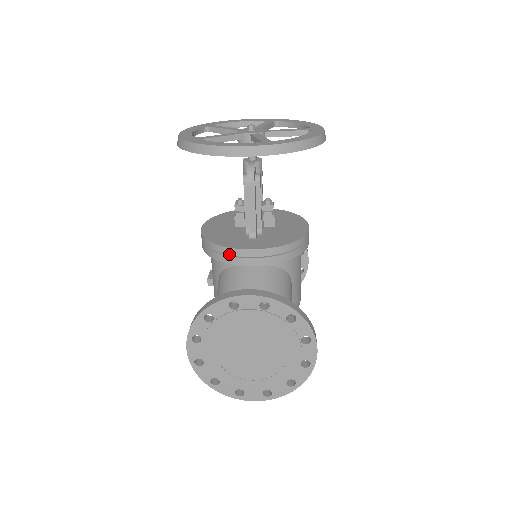
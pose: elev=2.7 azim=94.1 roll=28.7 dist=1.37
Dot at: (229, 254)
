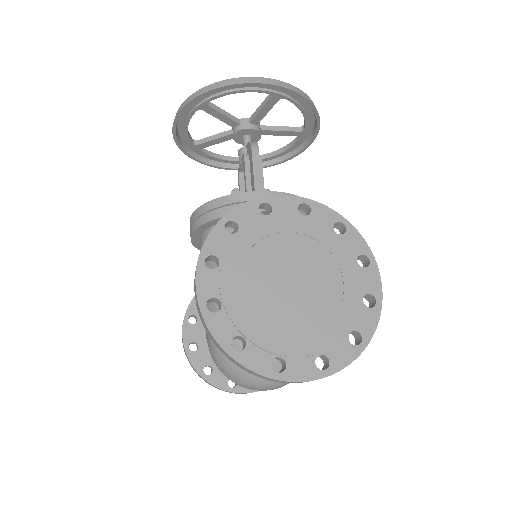
Dot at: (240, 201)
